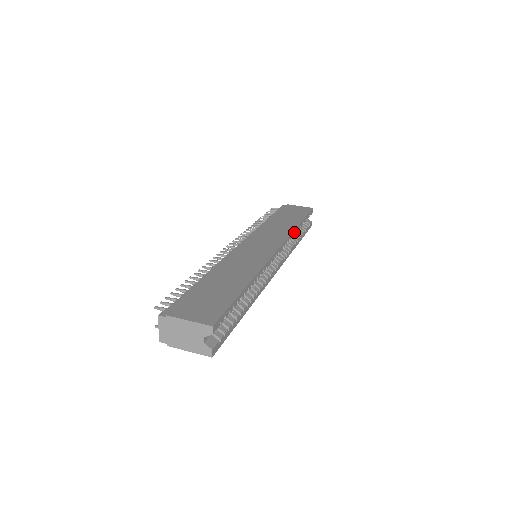
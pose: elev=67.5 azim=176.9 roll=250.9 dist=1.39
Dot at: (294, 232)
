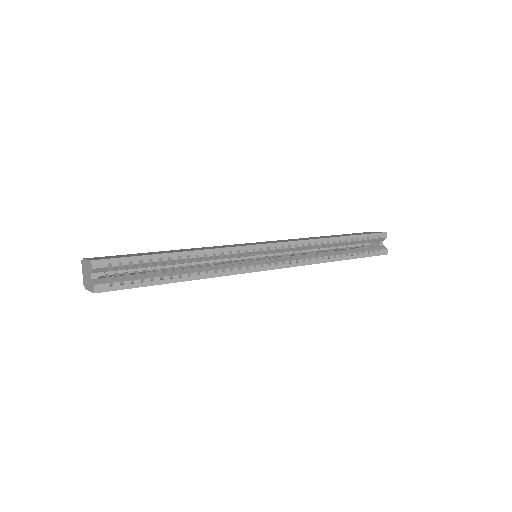
Dot at: (319, 241)
